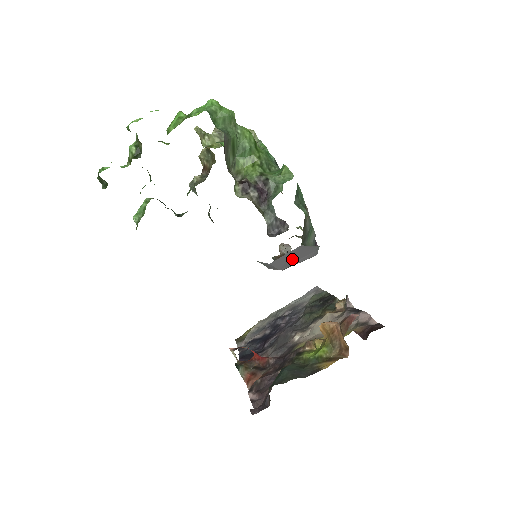
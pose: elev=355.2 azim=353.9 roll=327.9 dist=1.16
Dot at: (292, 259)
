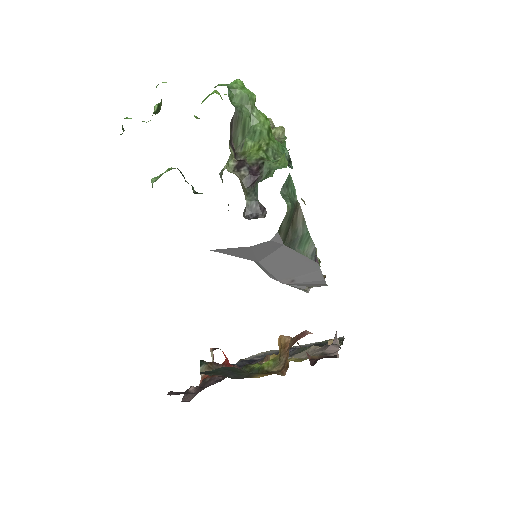
Dot at: (288, 269)
